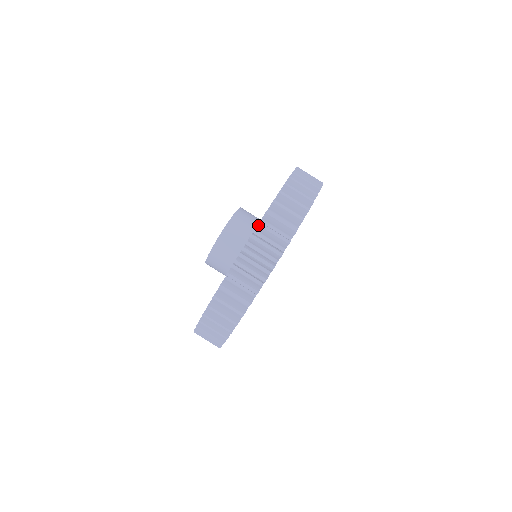
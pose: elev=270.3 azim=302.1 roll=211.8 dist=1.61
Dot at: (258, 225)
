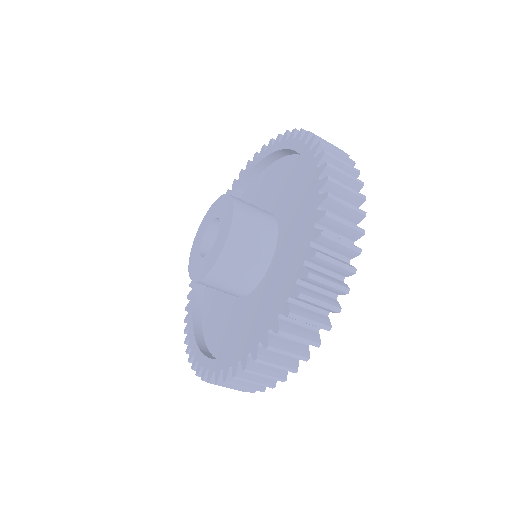
Dot at: (325, 216)
